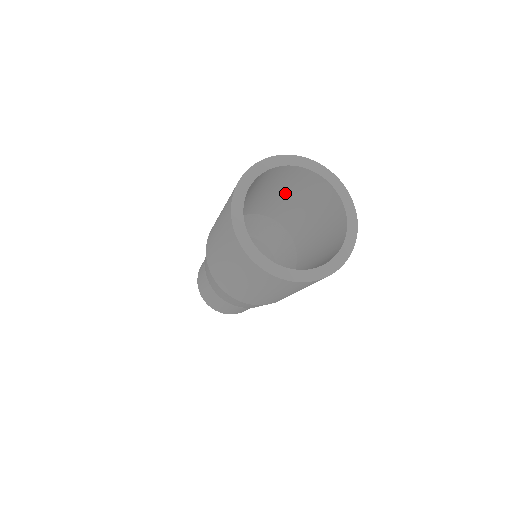
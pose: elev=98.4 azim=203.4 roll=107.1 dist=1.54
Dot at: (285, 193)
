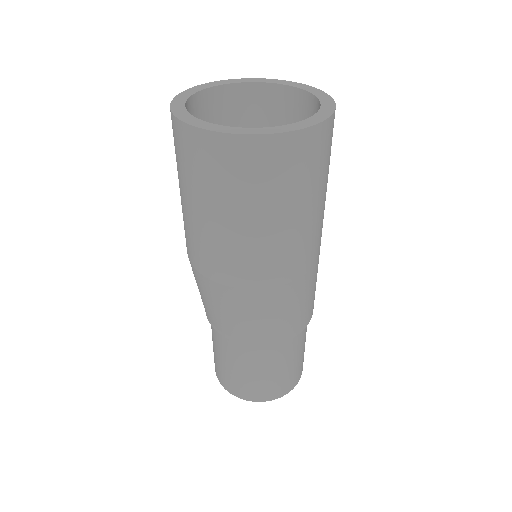
Dot at: occluded
